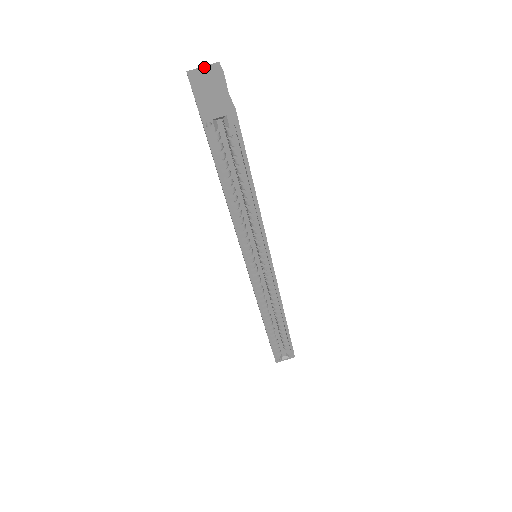
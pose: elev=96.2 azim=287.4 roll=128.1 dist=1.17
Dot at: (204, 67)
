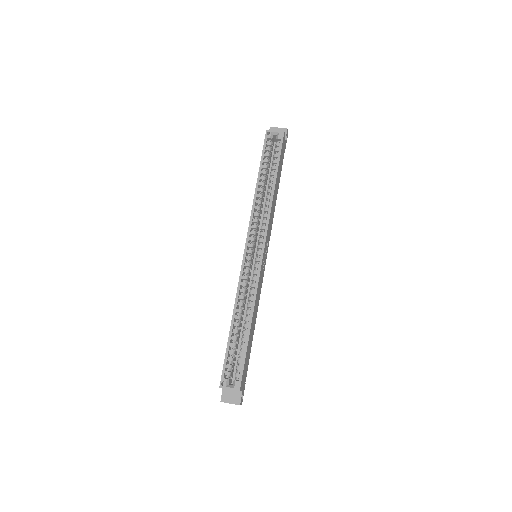
Dot at: occluded
